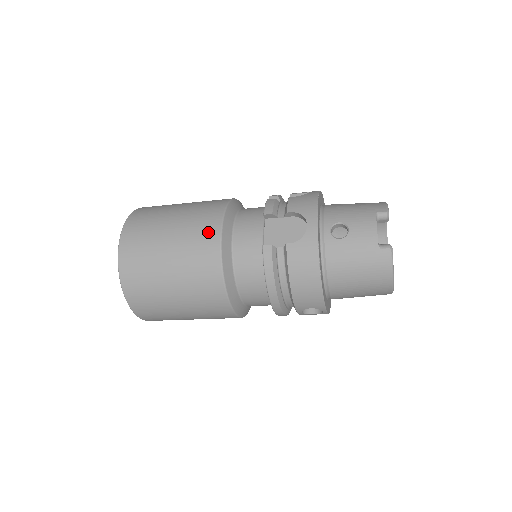
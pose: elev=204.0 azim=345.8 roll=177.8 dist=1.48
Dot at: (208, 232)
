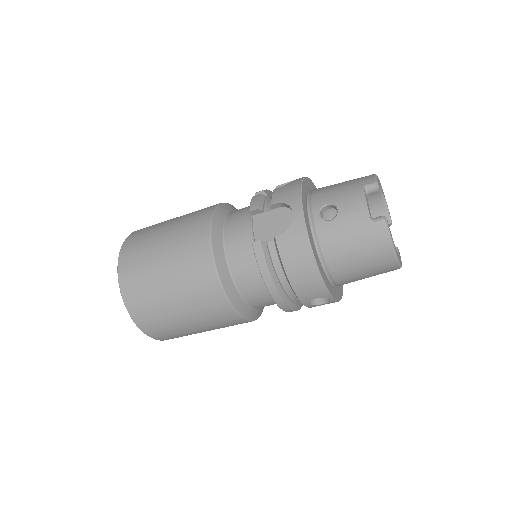
Dot at: (198, 240)
